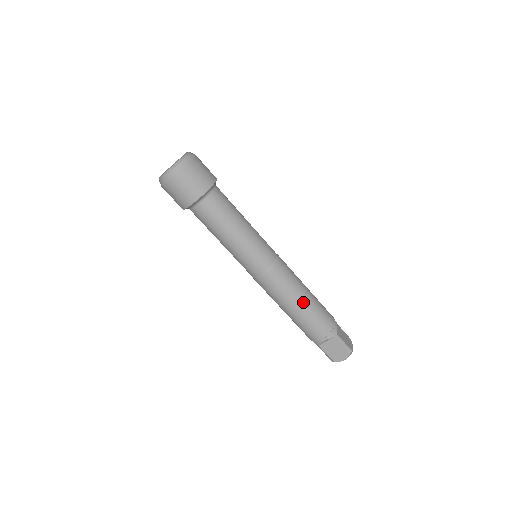
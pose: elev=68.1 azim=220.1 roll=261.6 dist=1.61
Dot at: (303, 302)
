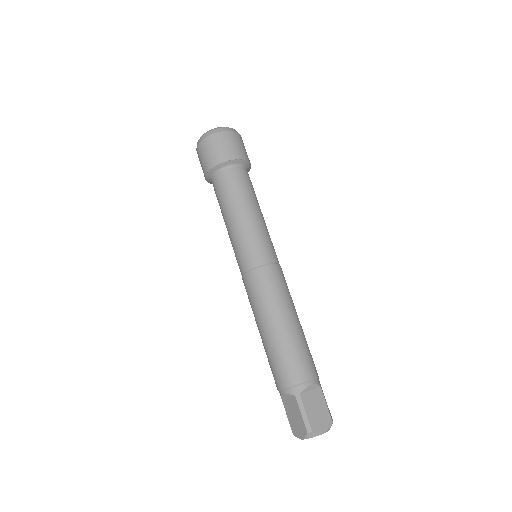
Dot at: (298, 321)
